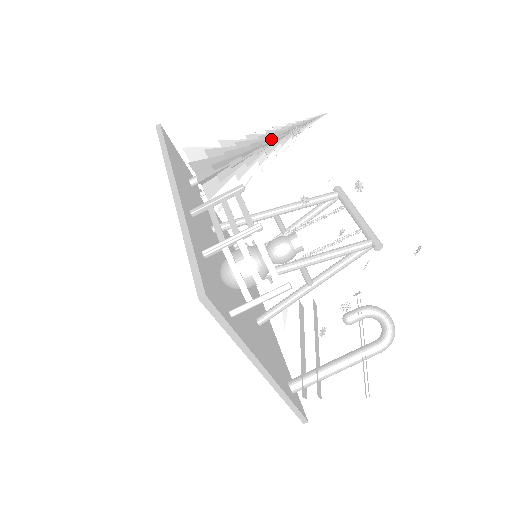
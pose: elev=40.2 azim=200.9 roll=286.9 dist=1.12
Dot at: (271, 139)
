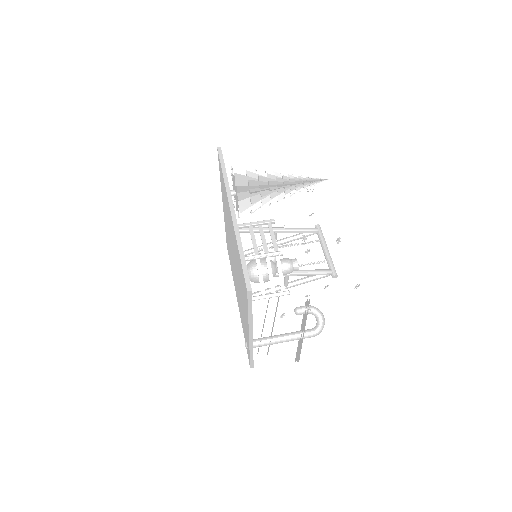
Dot at: (291, 185)
